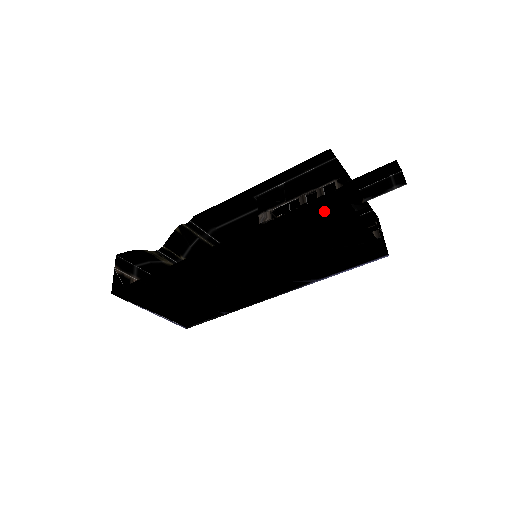
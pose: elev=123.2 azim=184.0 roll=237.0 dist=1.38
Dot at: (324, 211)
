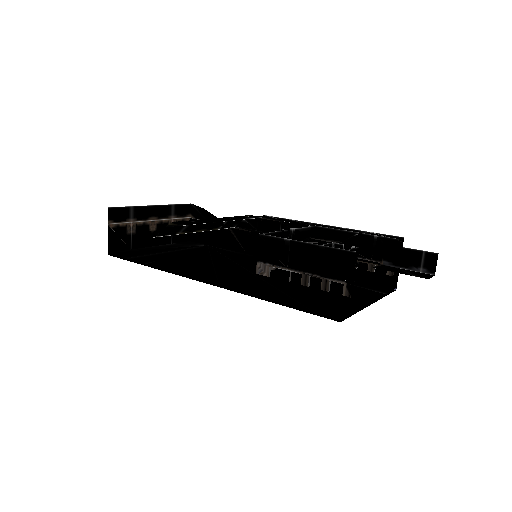
Dot at: (324, 306)
